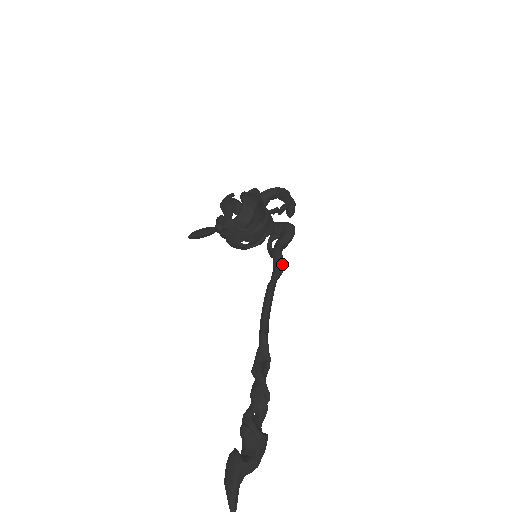
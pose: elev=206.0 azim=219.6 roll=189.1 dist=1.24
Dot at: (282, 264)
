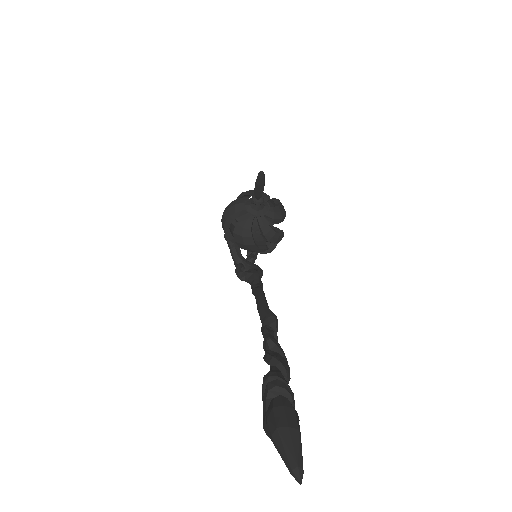
Dot at: occluded
